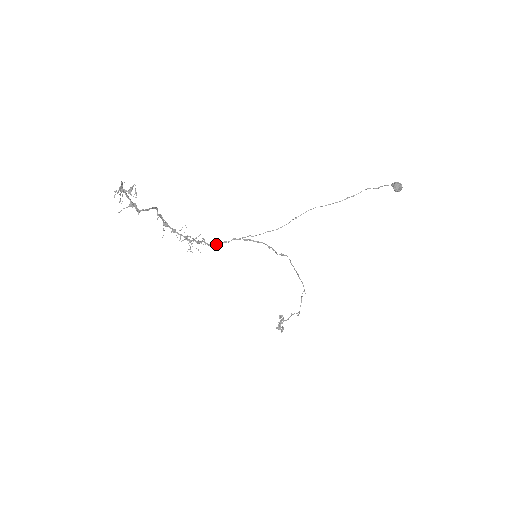
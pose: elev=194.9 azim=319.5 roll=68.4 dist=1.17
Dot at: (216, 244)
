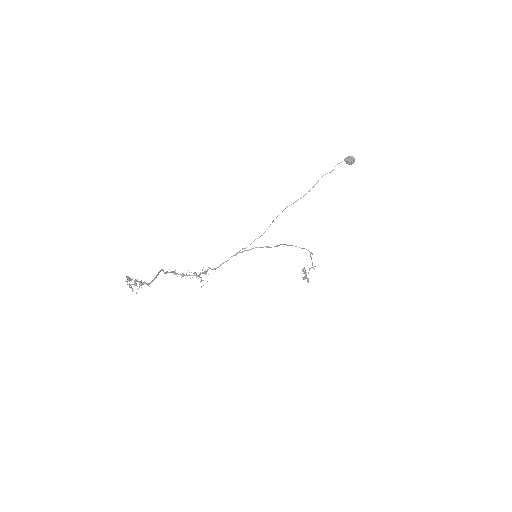
Dot at: occluded
